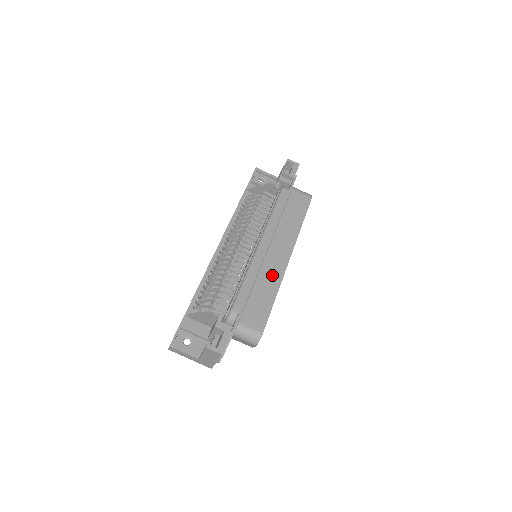
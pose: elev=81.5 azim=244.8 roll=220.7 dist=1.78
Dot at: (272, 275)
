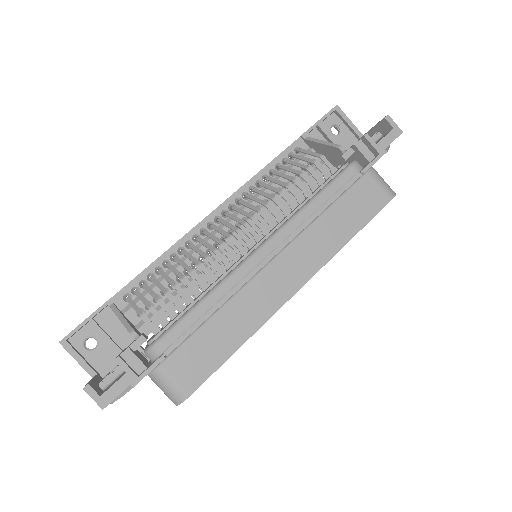
Dot at: (254, 307)
